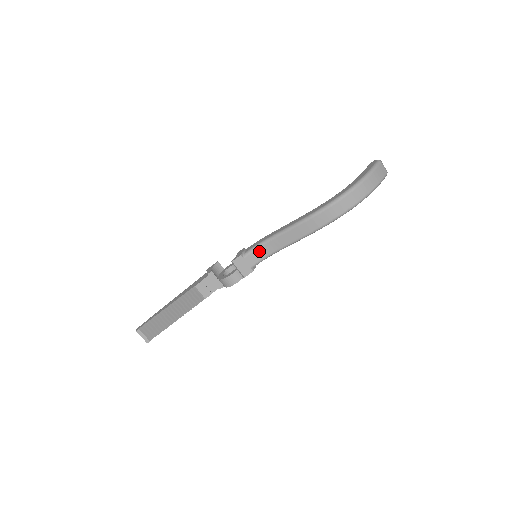
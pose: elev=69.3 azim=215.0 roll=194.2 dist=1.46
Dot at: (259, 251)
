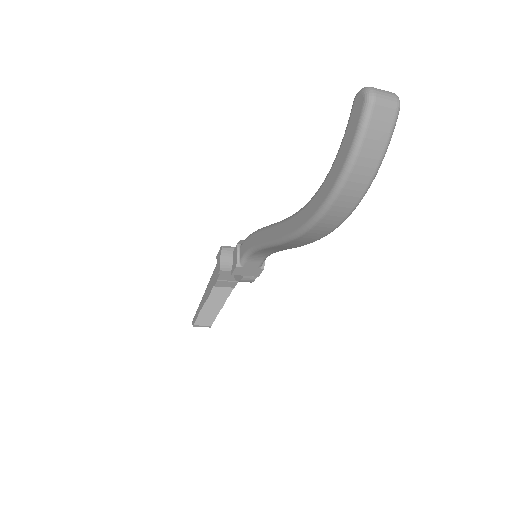
Dot at: (255, 256)
